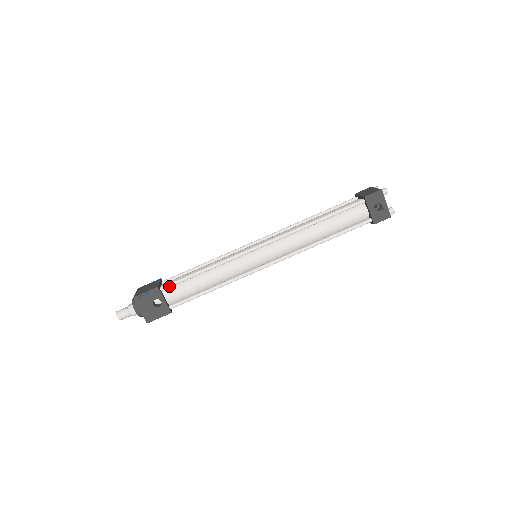
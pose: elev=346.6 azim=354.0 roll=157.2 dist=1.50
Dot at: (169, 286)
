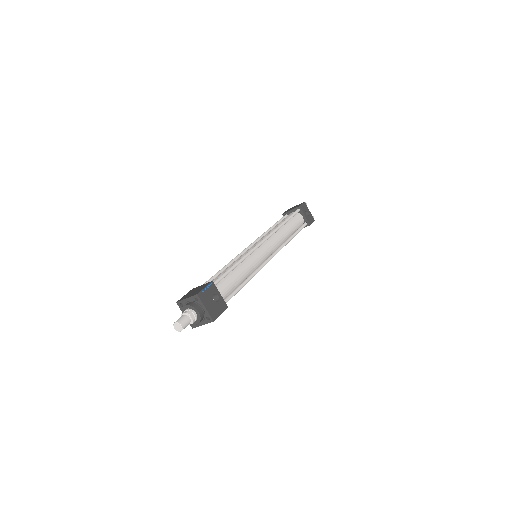
Dot at: (218, 281)
